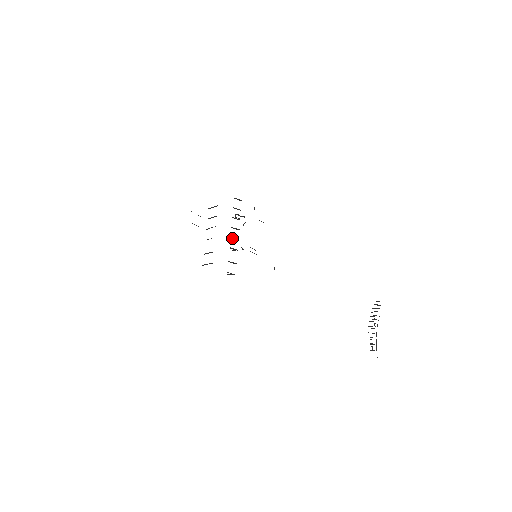
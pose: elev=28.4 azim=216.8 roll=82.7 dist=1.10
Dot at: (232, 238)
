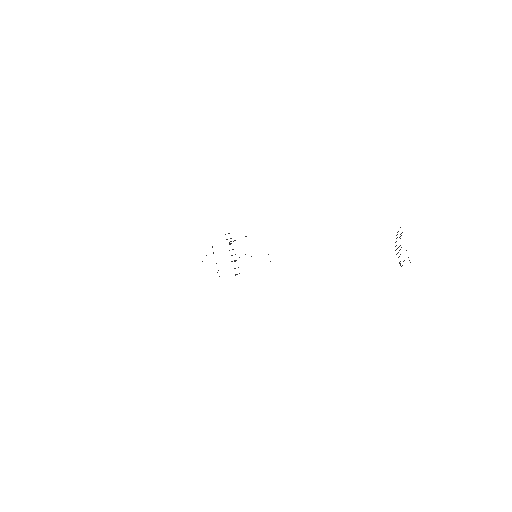
Dot at: occluded
